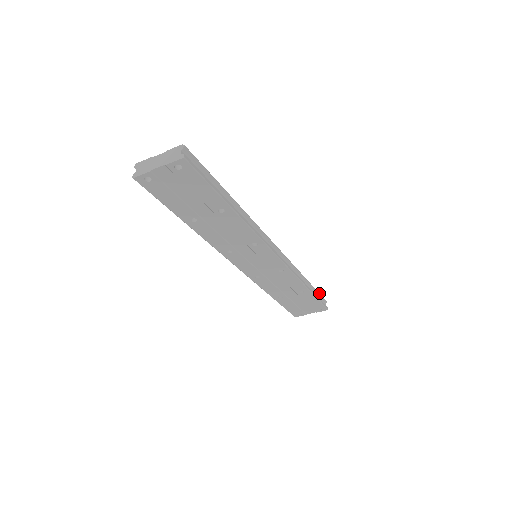
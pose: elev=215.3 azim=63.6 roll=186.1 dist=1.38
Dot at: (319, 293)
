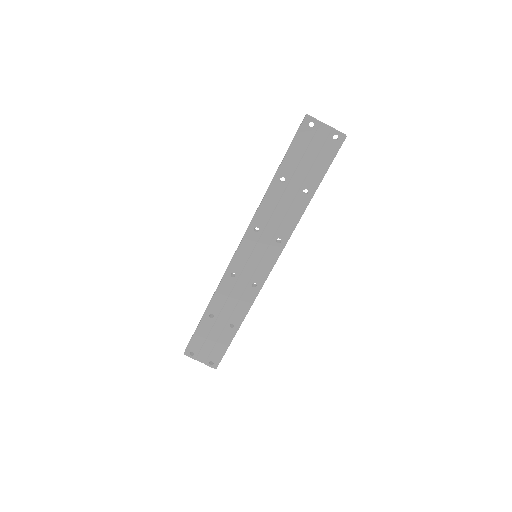
Dot at: occluded
